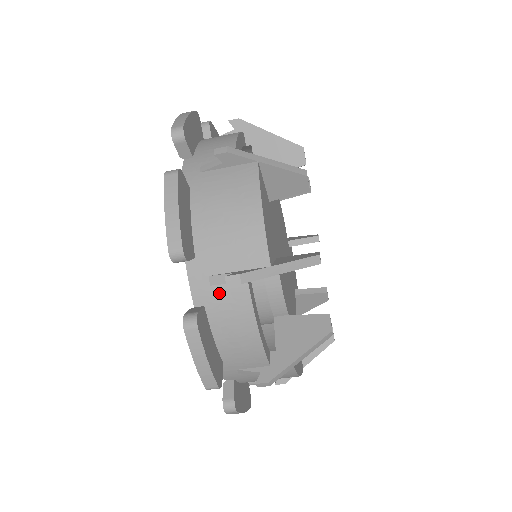
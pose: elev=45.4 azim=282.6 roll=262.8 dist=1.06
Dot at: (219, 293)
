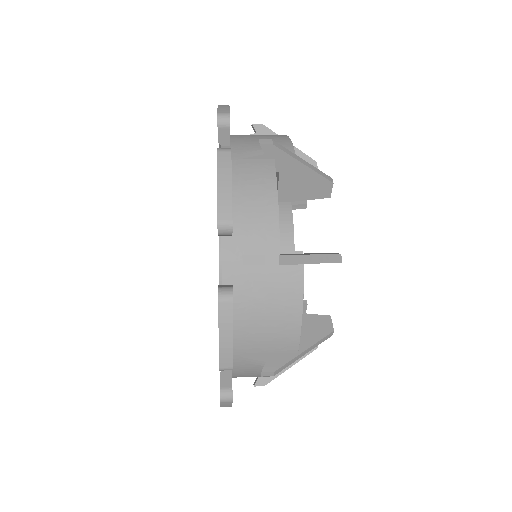
Dot at: (248, 365)
